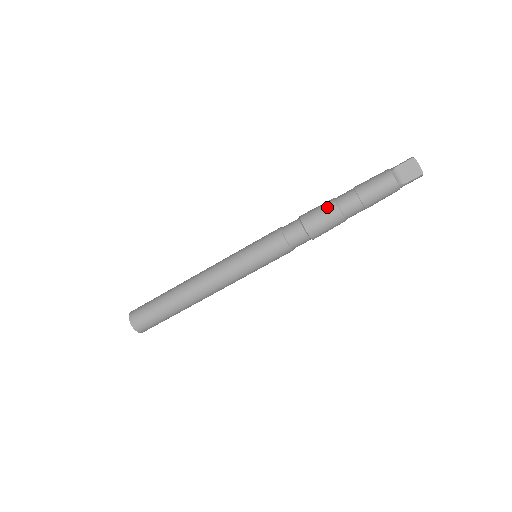
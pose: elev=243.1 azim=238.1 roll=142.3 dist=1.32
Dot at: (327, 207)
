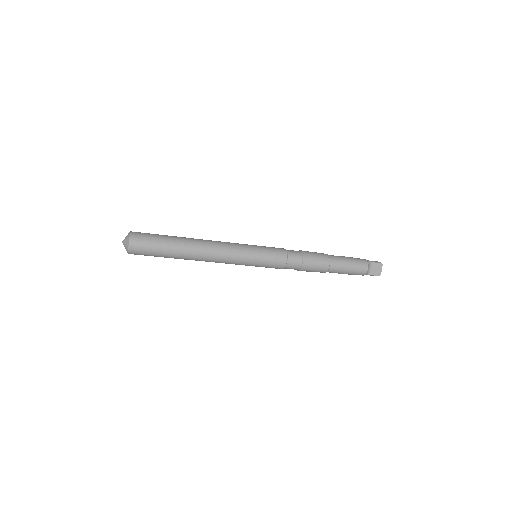
Dot at: (323, 259)
